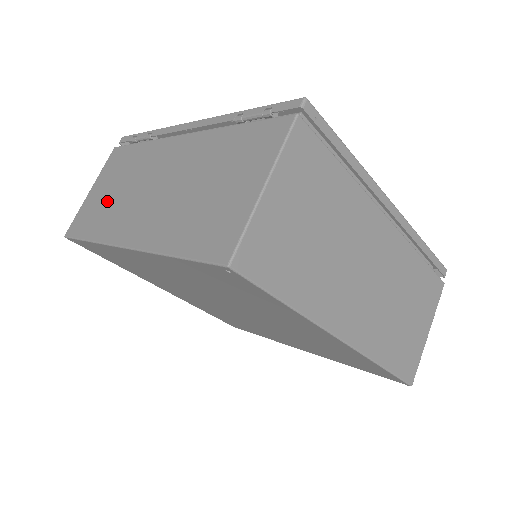
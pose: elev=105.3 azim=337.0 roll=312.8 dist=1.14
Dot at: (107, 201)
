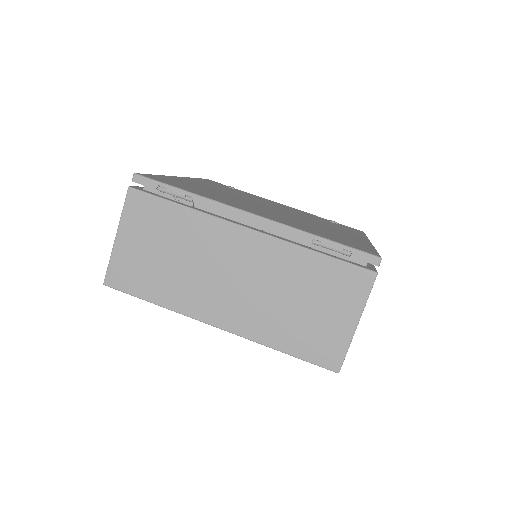
Dot at: (161, 266)
